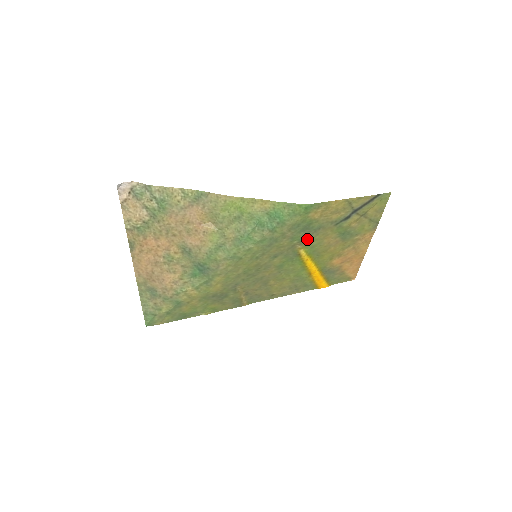
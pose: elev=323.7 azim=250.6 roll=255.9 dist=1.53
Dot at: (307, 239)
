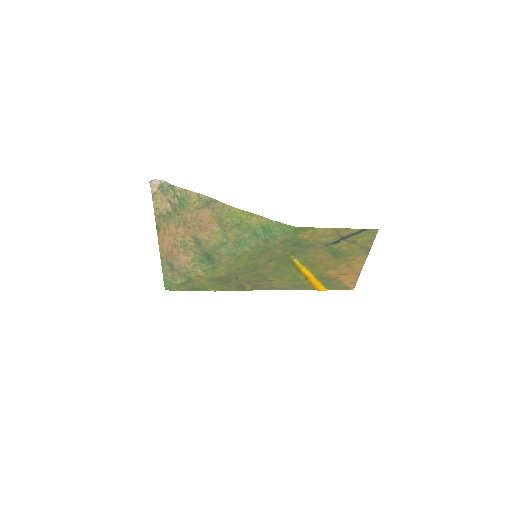
Dot at: (299, 252)
